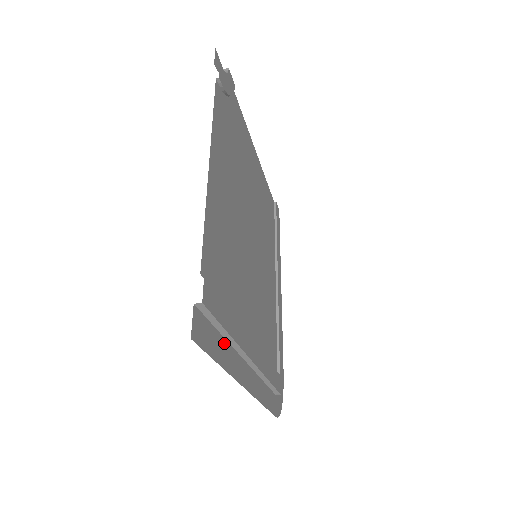
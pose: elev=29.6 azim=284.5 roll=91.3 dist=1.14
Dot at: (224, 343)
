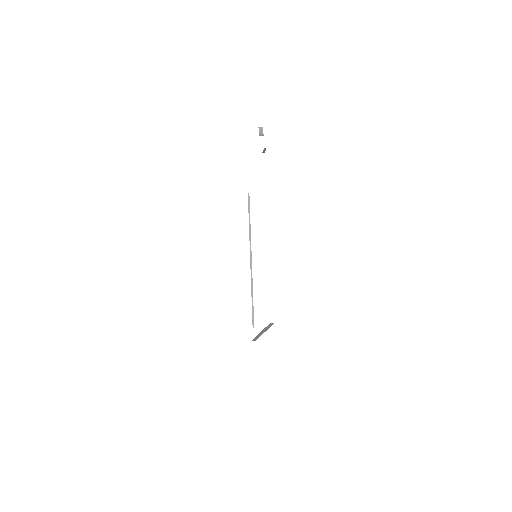
Dot at: occluded
